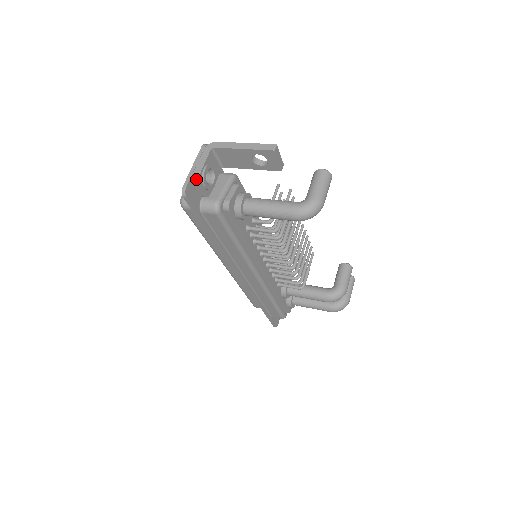
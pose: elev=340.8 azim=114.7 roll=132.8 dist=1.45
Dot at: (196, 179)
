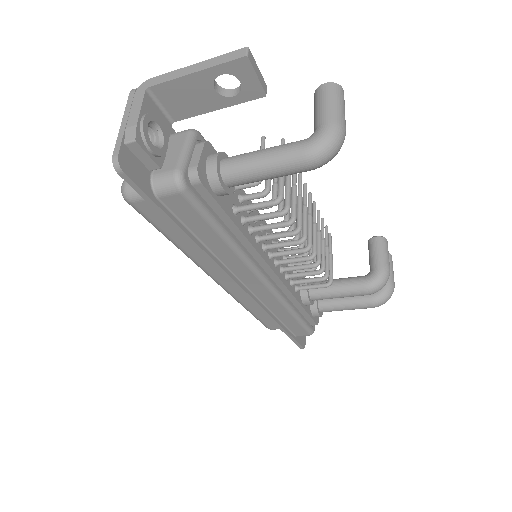
Dot at: (132, 139)
